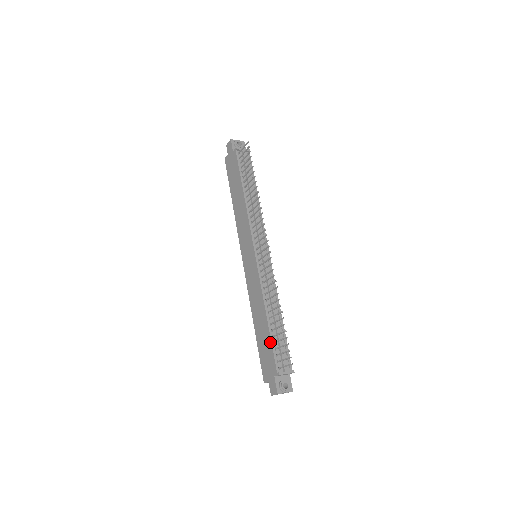
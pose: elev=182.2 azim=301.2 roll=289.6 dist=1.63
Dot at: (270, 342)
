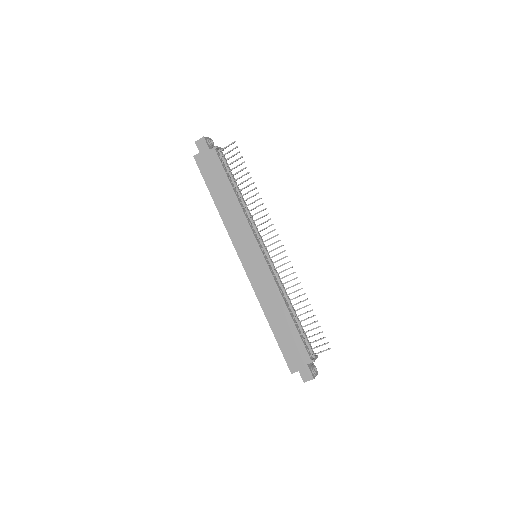
Dot at: (298, 334)
